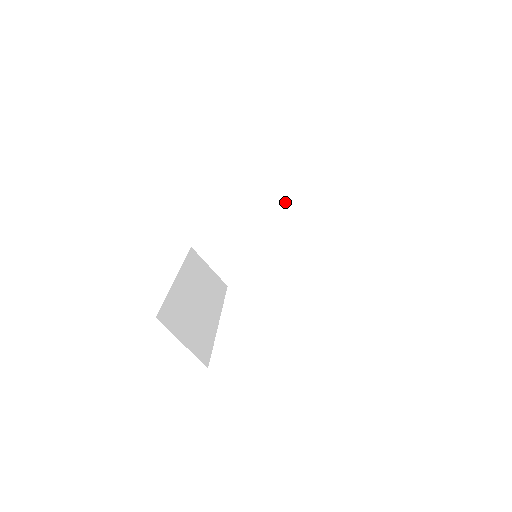
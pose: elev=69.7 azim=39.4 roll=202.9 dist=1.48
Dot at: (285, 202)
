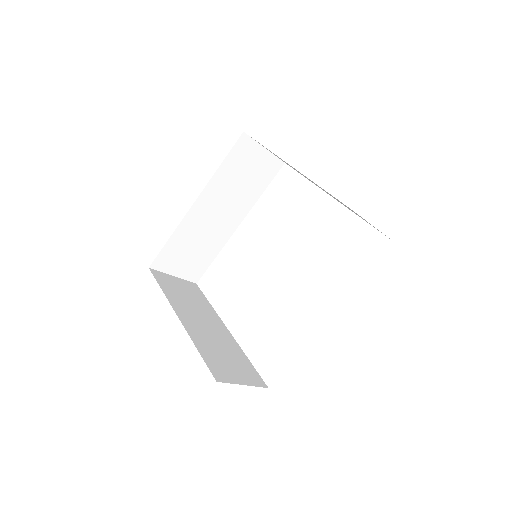
Dot at: occluded
